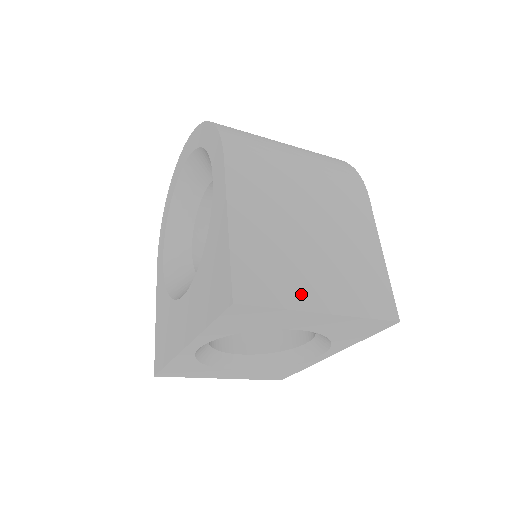
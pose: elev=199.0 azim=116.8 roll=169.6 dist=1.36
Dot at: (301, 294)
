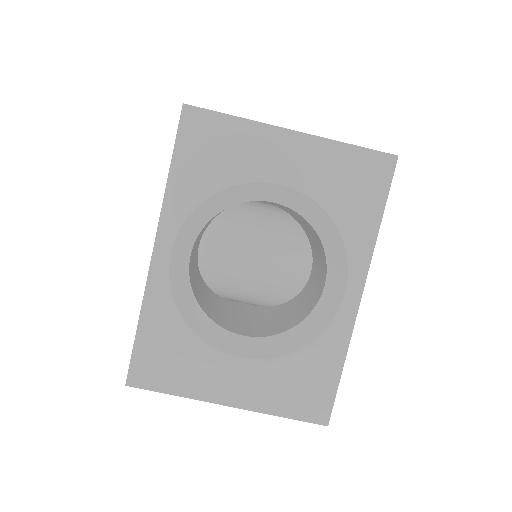
Dot at: occluded
